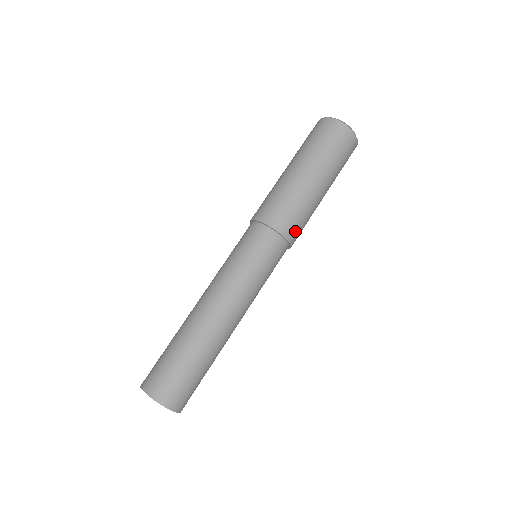
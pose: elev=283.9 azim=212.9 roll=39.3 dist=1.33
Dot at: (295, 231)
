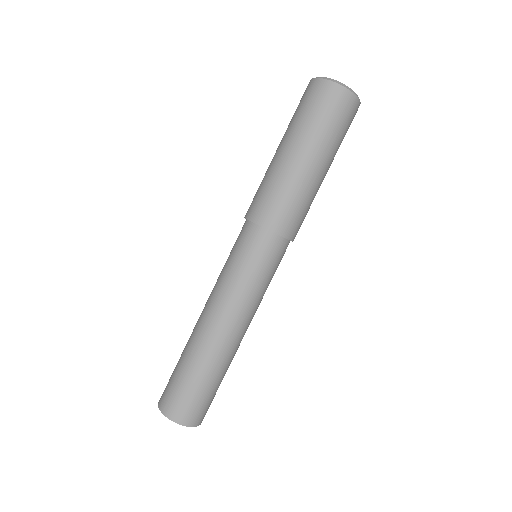
Dot at: occluded
